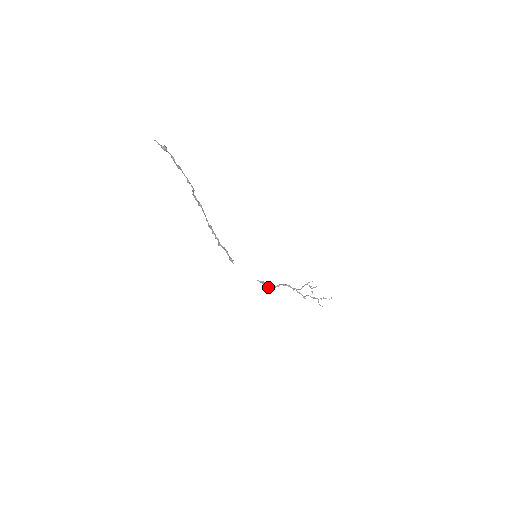
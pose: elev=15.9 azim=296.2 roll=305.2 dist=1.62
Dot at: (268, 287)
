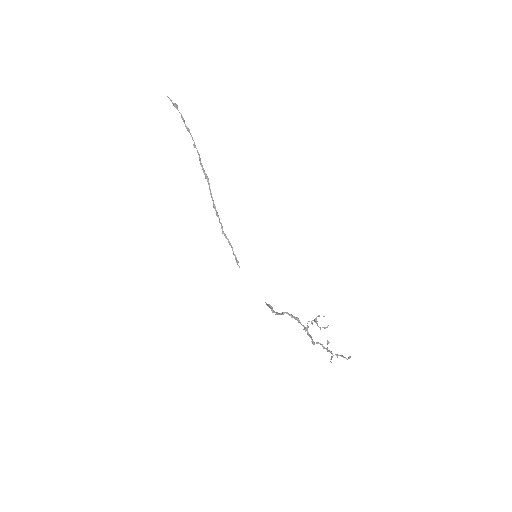
Dot at: occluded
